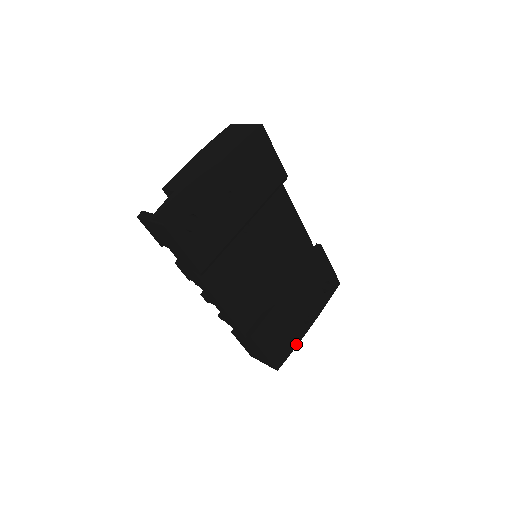
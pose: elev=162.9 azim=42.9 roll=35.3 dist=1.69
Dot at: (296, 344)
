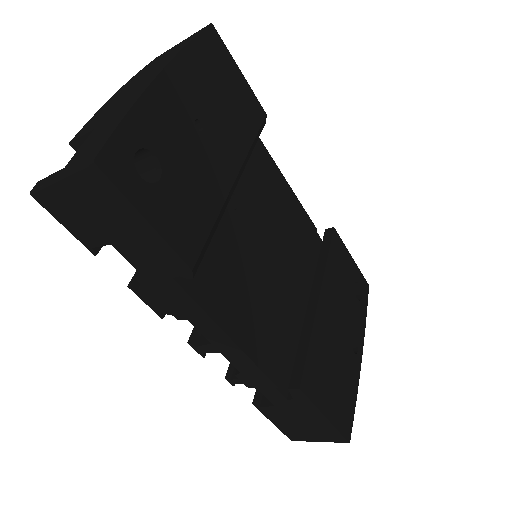
Dot at: (356, 389)
